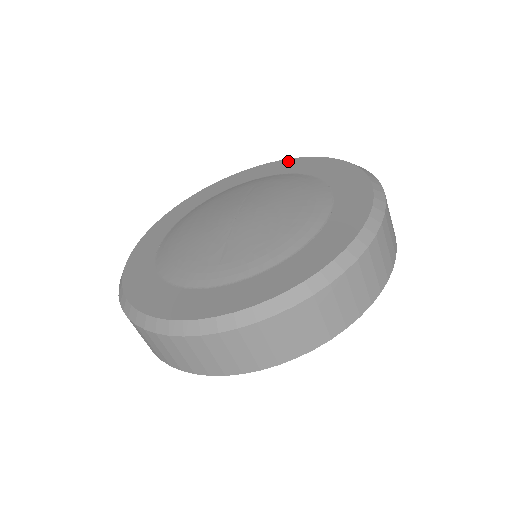
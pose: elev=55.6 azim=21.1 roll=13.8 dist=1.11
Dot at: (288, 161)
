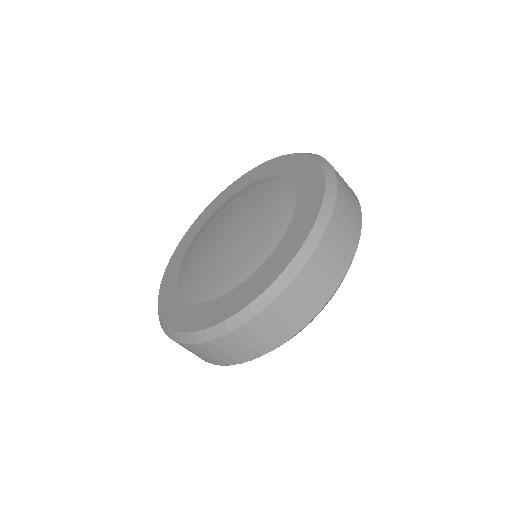
Dot at: (269, 163)
